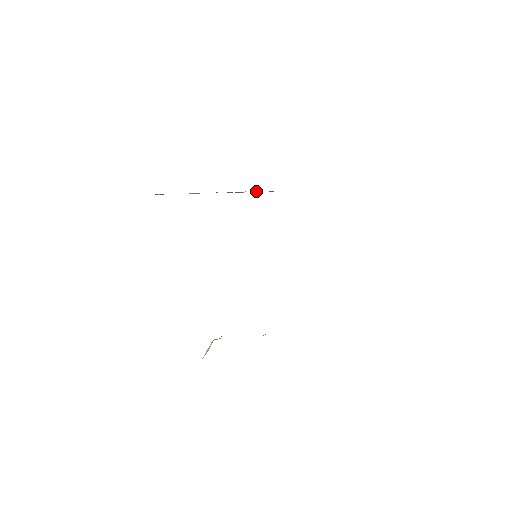
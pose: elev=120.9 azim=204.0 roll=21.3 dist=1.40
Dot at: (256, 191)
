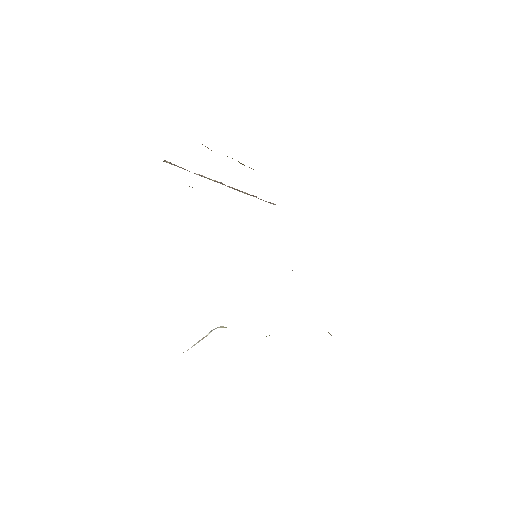
Dot at: (255, 196)
